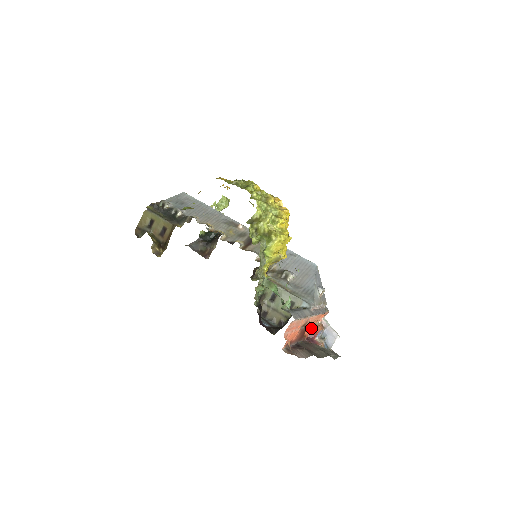
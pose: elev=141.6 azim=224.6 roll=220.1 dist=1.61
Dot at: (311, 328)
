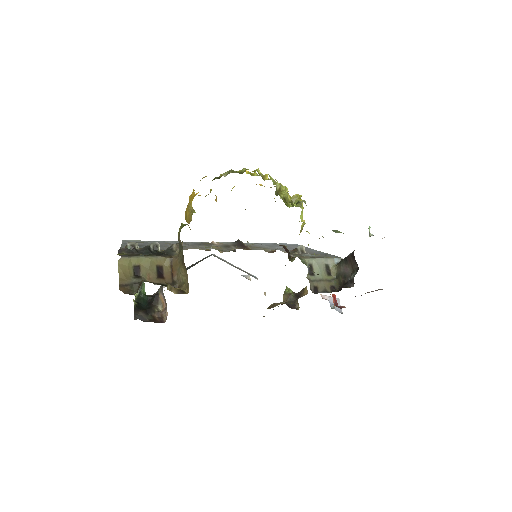
Dot at: (333, 295)
